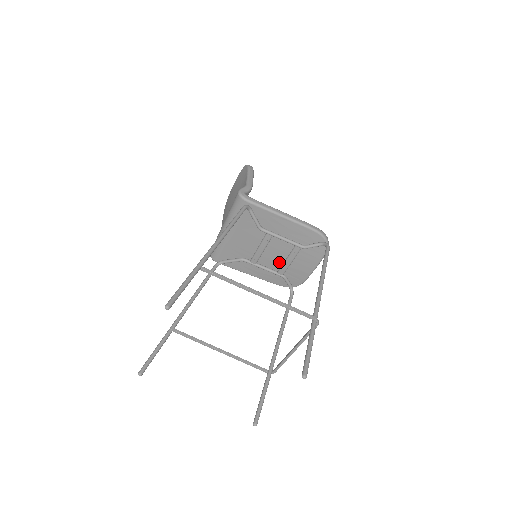
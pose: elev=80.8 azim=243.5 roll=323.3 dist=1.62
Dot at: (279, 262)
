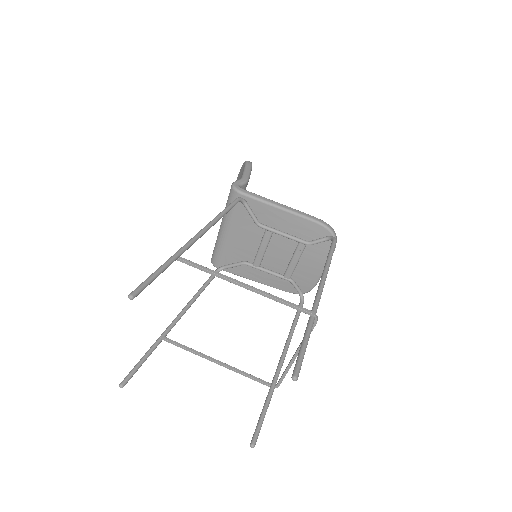
Dot at: (284, 264)
